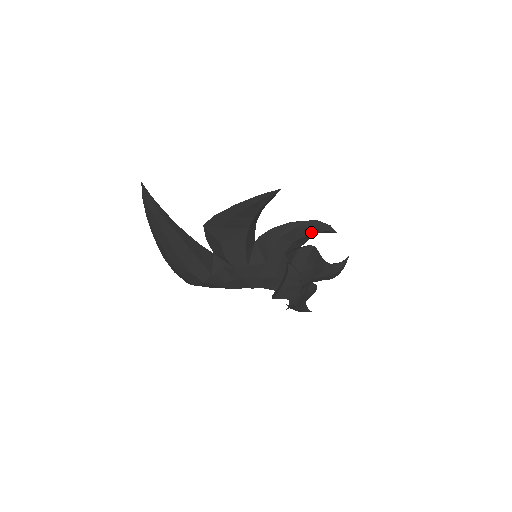
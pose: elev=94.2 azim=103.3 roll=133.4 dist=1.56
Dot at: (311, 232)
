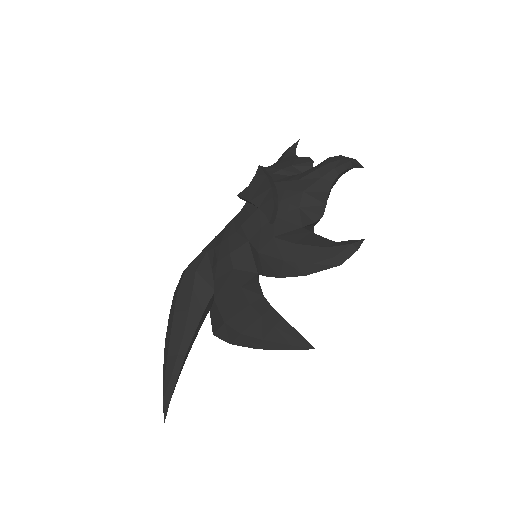
Dot at: occluded
